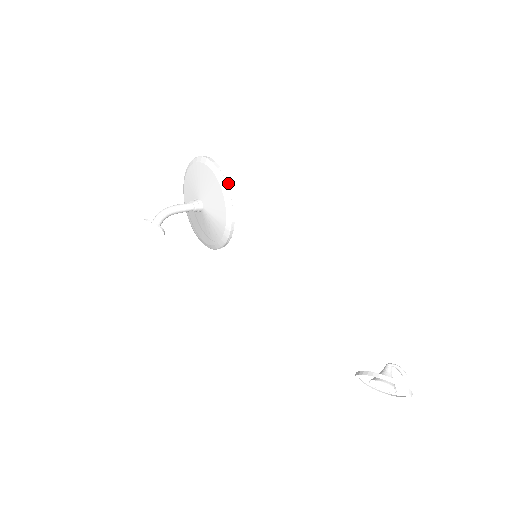
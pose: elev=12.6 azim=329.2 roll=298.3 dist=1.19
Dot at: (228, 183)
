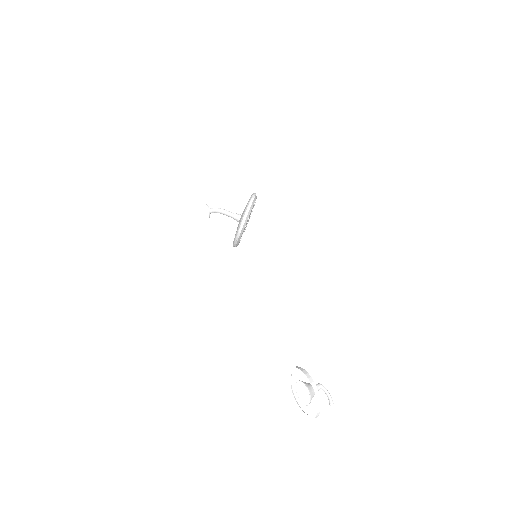
Dot at: (254, 198)
